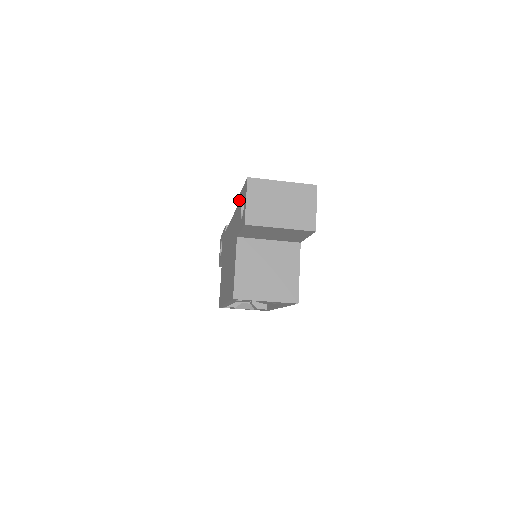
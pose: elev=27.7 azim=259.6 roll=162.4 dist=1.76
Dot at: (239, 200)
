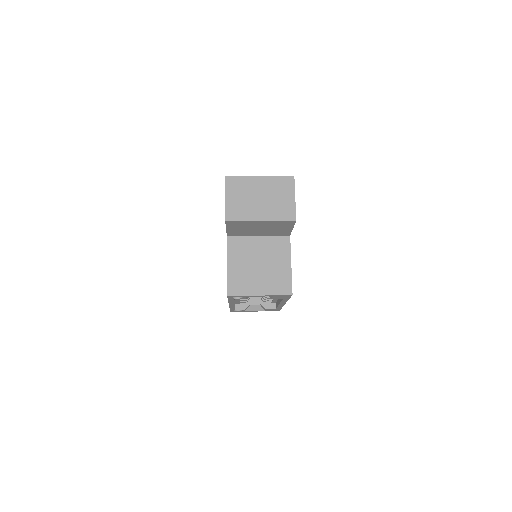
Dot at: occluded
